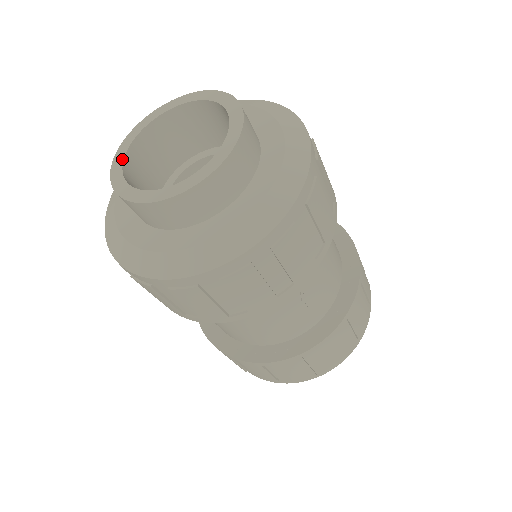
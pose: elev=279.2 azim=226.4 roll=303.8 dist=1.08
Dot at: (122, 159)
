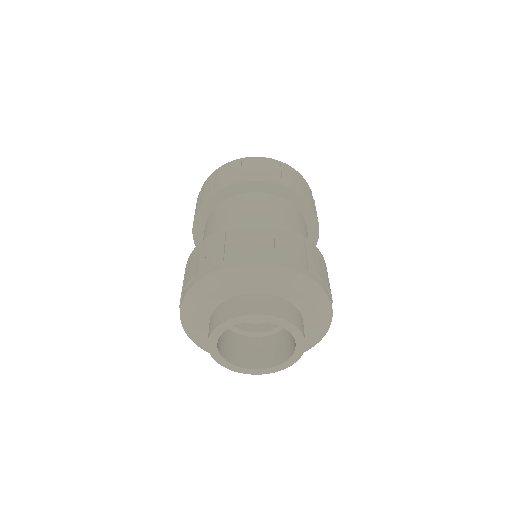
Dot at: occluded
